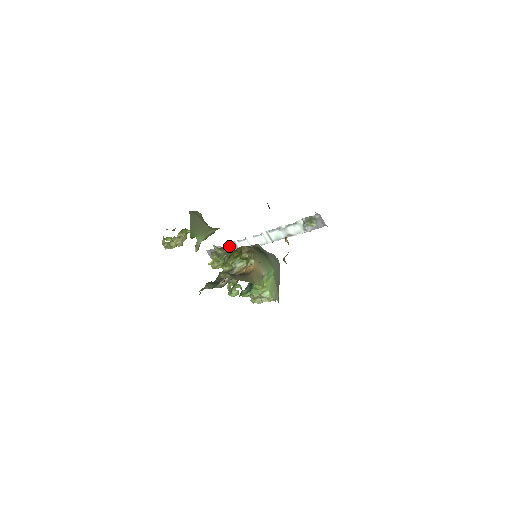
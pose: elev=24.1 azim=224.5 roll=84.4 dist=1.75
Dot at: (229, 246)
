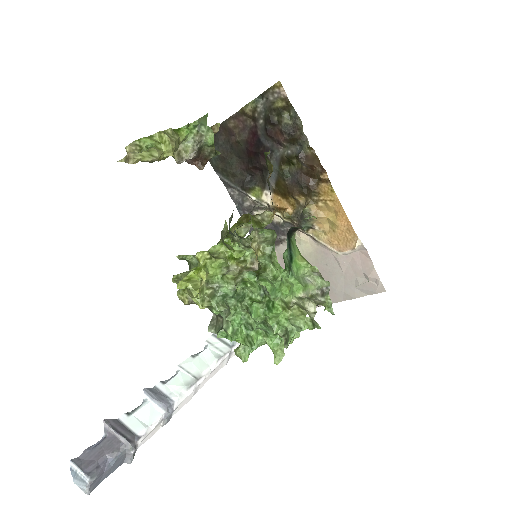
Dot at: (142, 406)
